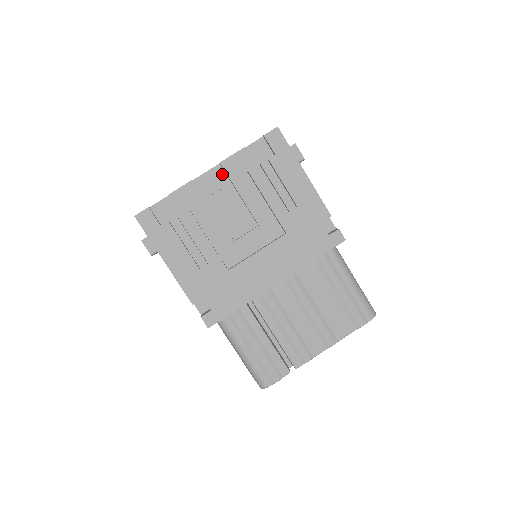
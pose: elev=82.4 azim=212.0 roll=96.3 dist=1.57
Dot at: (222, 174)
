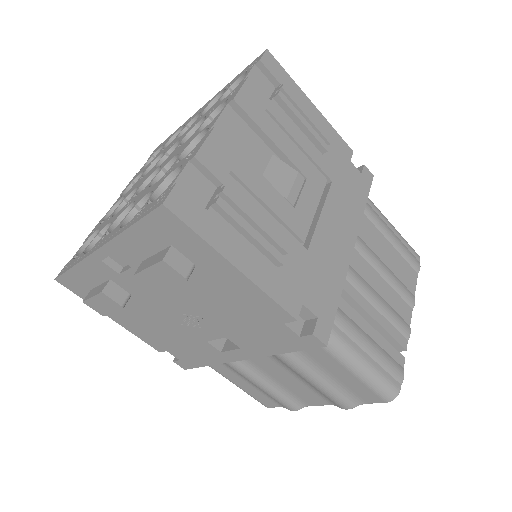
Dot at: (237, 118)
